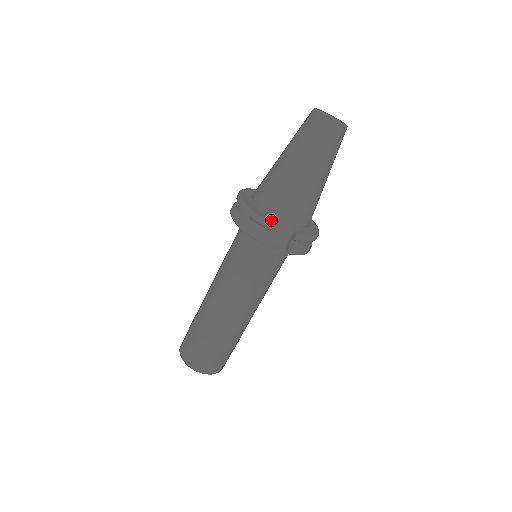
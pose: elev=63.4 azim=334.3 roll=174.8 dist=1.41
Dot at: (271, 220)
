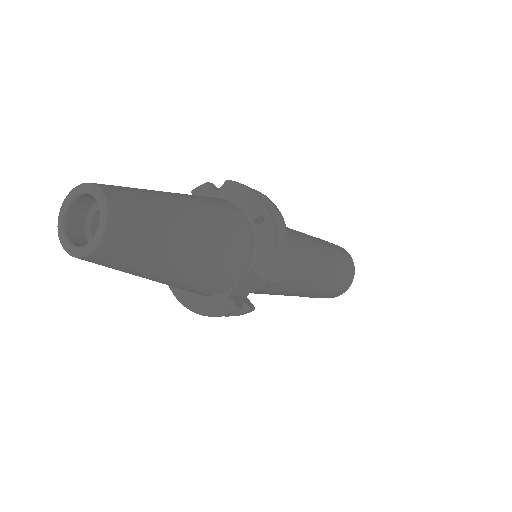
Dot at: (227, 302)
